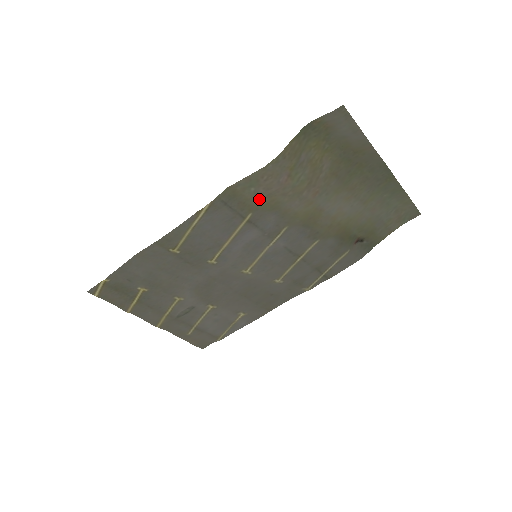
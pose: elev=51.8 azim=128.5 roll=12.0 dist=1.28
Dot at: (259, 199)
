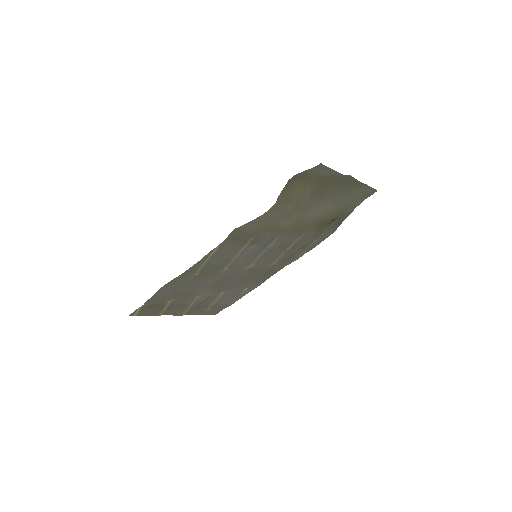
Dot at: (258, 228)
